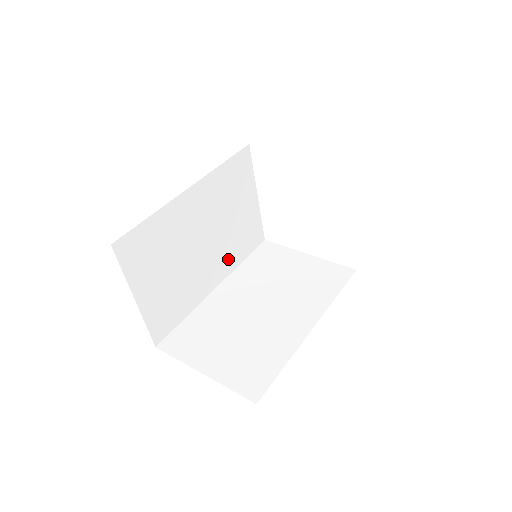
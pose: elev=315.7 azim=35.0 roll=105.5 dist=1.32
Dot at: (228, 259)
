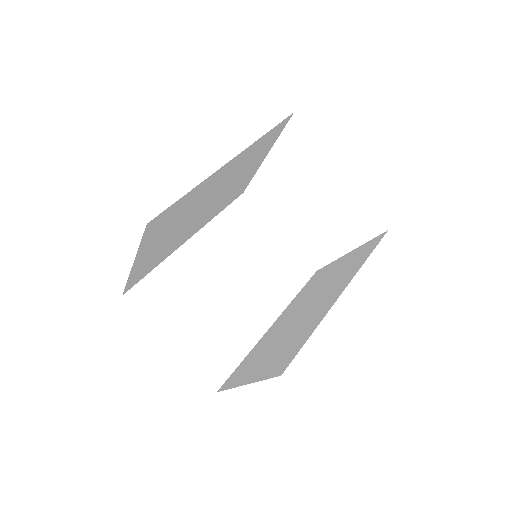
Dot at: (274, 295)
